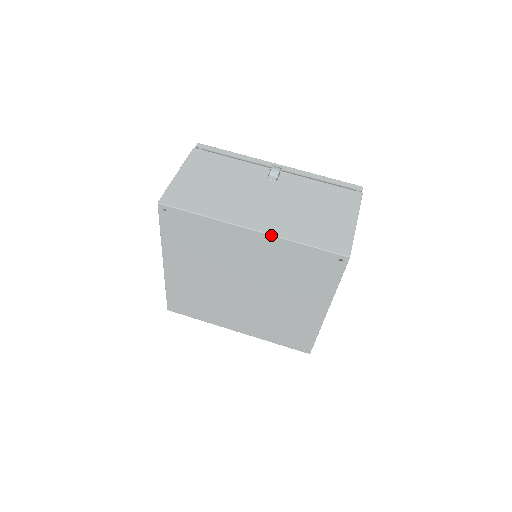
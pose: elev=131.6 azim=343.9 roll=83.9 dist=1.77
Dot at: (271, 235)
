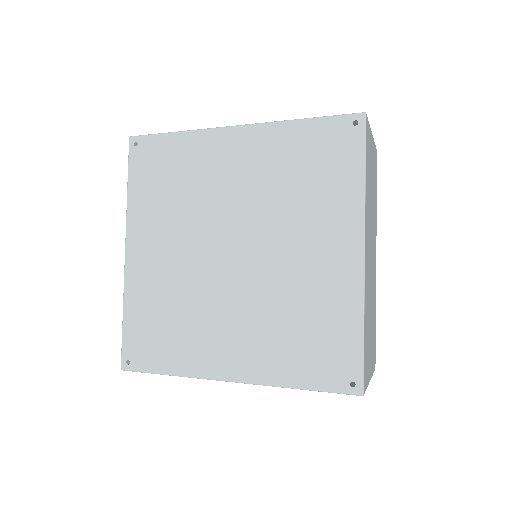
Dot at: (260, 123)
